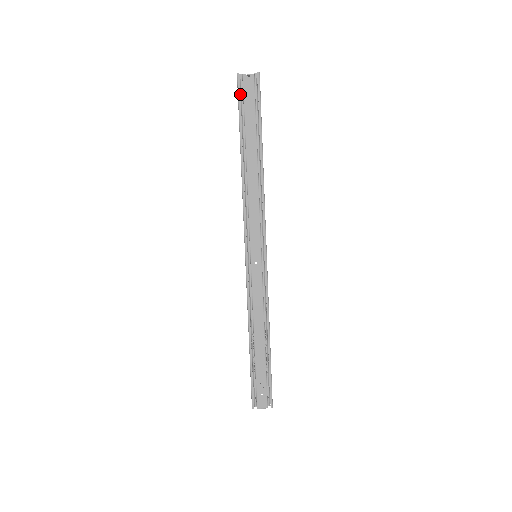
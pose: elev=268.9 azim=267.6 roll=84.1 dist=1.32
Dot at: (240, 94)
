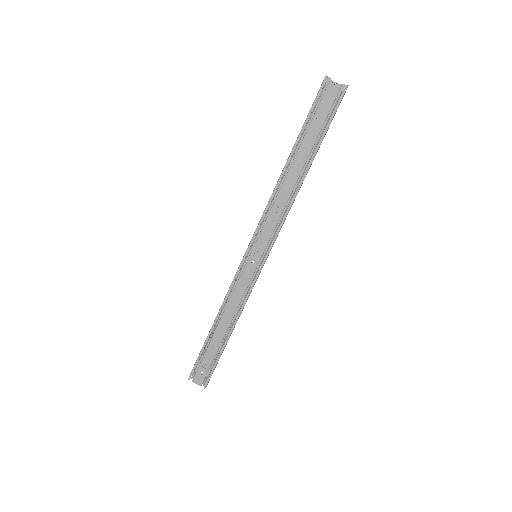
Dot at: (319, 97)
